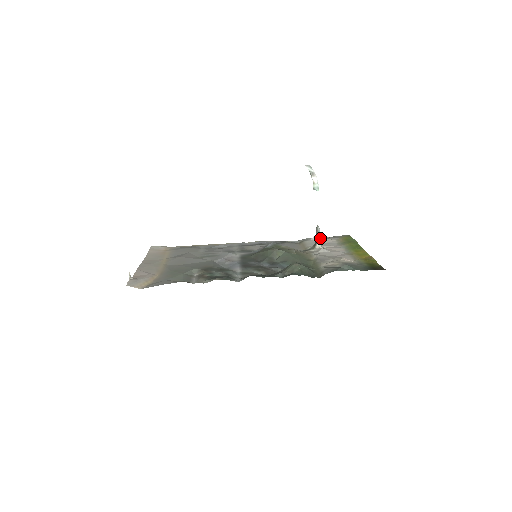
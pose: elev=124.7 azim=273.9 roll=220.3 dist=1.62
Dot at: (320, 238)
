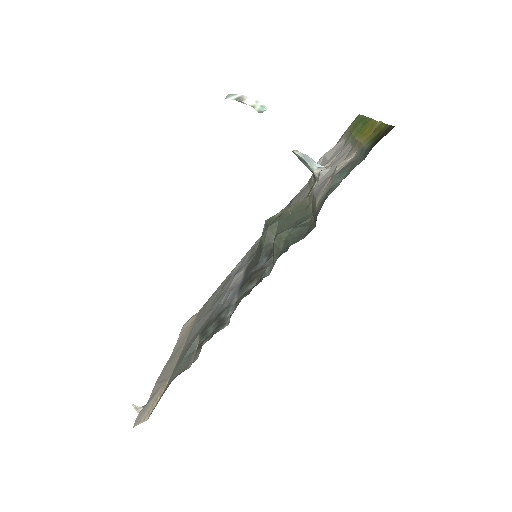
Dot at: (311, 161)
